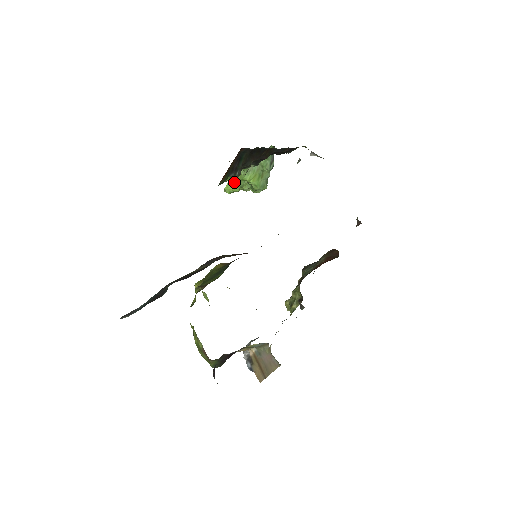
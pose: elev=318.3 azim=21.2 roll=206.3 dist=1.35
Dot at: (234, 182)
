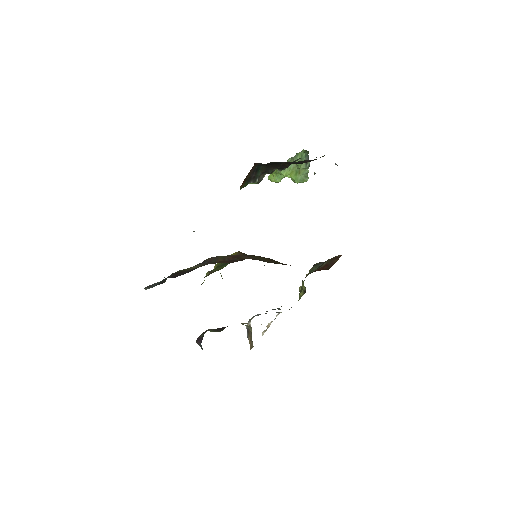
Dot at: (274, 175)
